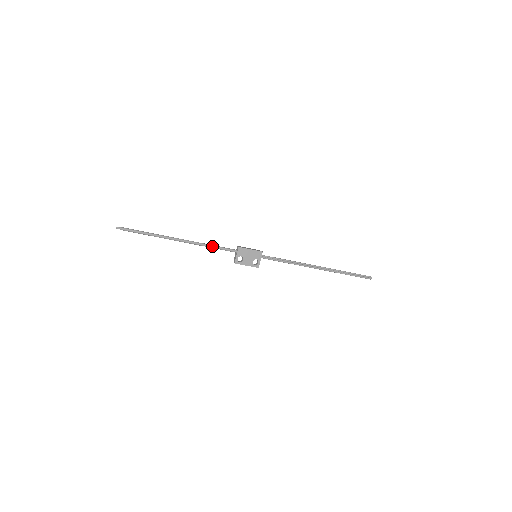
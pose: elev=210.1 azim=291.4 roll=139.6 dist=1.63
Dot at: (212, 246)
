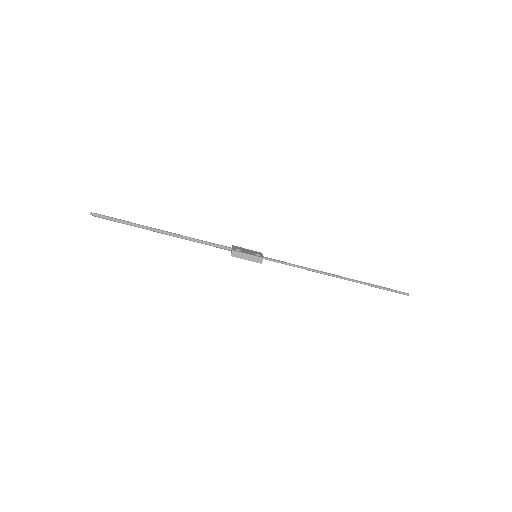
Dot at: (201, 240)
